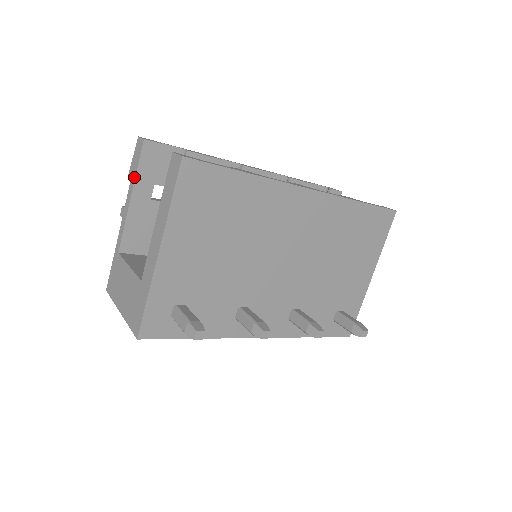
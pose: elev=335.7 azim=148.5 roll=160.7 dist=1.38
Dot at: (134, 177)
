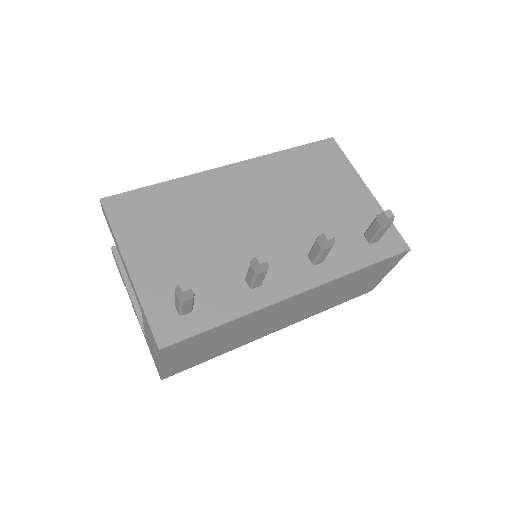
Dot at: occluded
